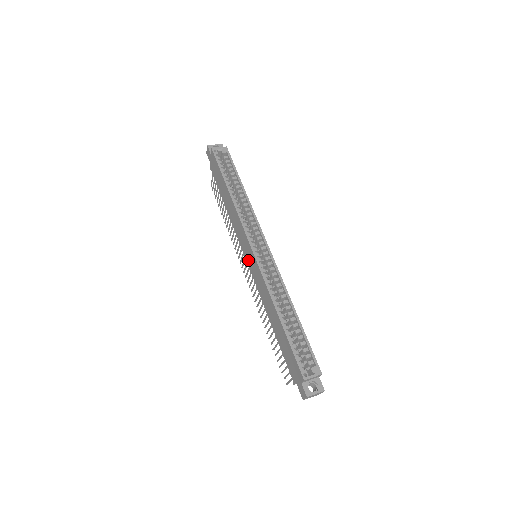
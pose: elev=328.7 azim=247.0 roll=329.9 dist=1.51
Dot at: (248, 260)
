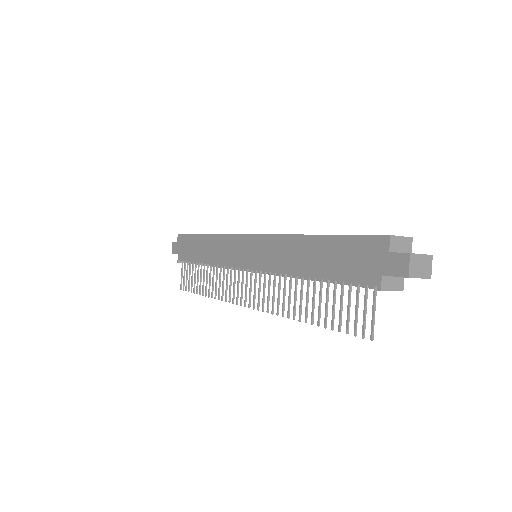
Dot at: (247, 261)
